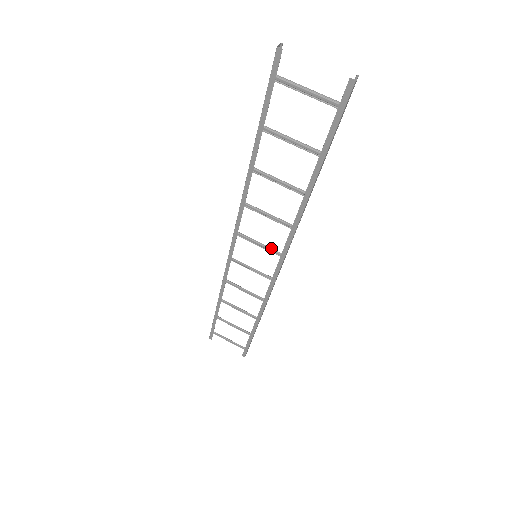
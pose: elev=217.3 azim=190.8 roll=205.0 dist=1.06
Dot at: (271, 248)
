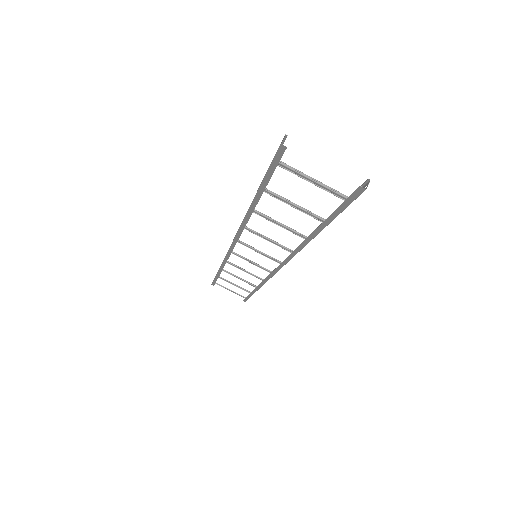
Dot at: (271, 257)
